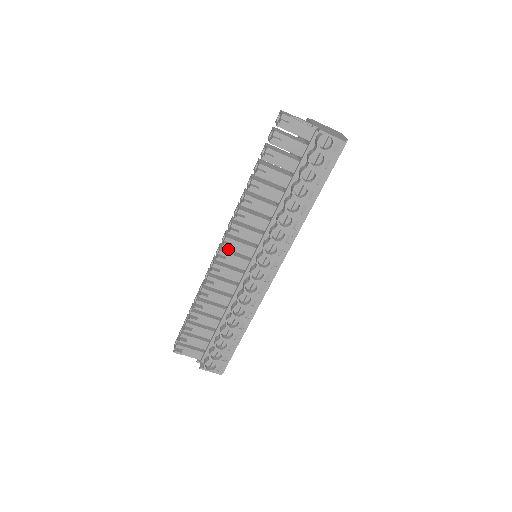
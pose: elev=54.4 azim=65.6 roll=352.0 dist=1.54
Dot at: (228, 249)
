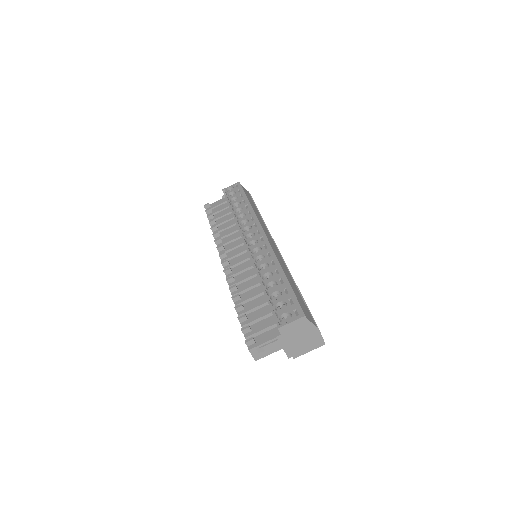
Dot at: occluded
